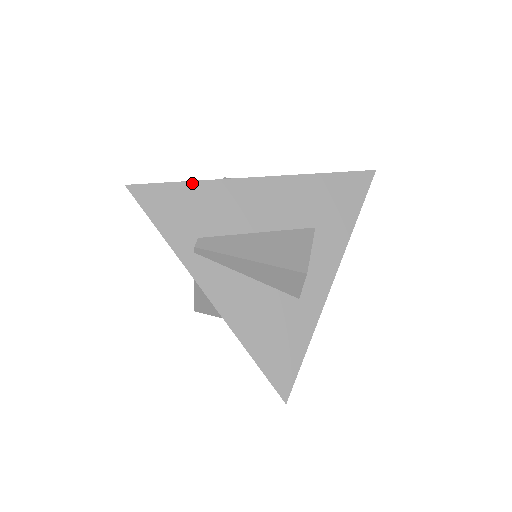
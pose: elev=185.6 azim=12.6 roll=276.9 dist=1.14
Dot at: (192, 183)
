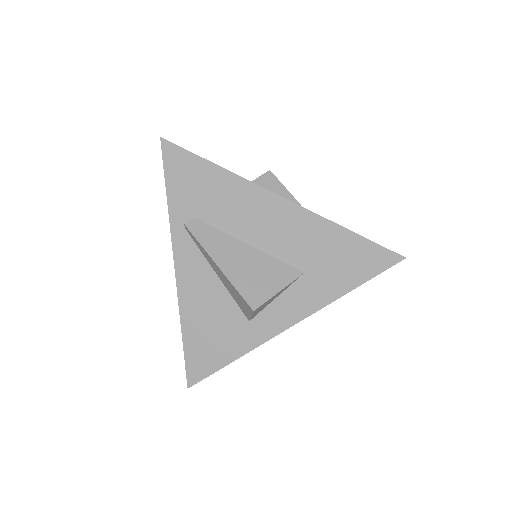
Dot at: (217, 167)
